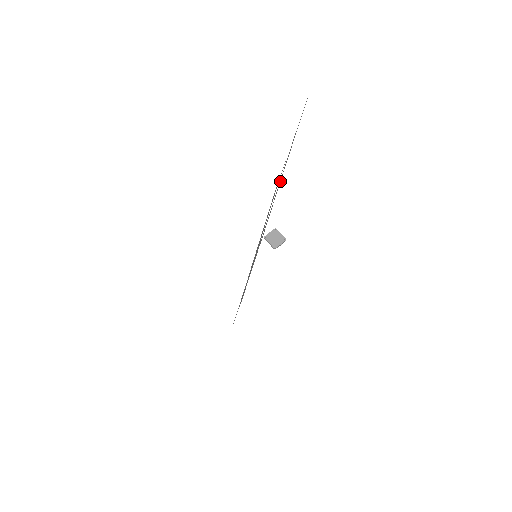
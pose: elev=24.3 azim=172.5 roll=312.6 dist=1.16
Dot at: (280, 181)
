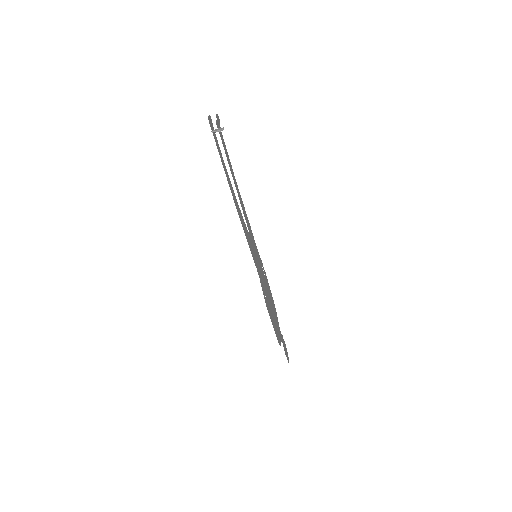
Dot at: (237, 186)
